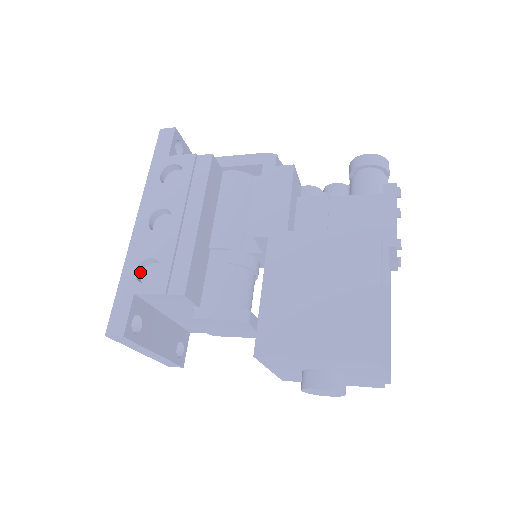
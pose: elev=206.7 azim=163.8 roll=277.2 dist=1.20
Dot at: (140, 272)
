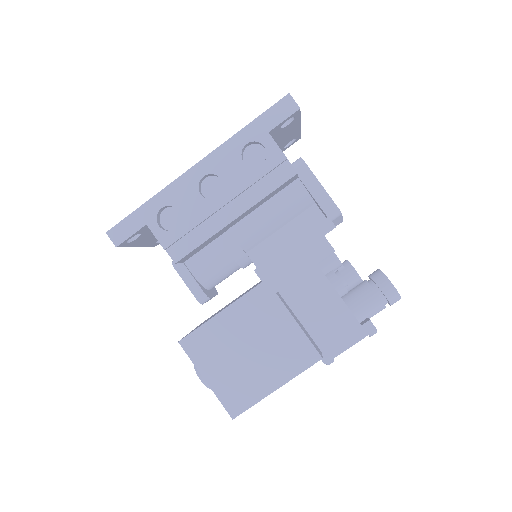
Dot at: (165, 208)
